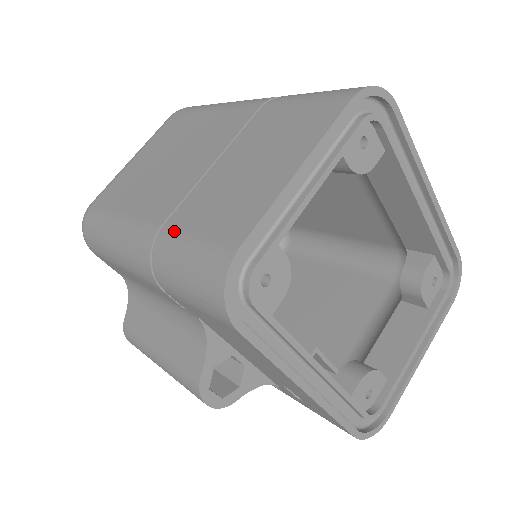
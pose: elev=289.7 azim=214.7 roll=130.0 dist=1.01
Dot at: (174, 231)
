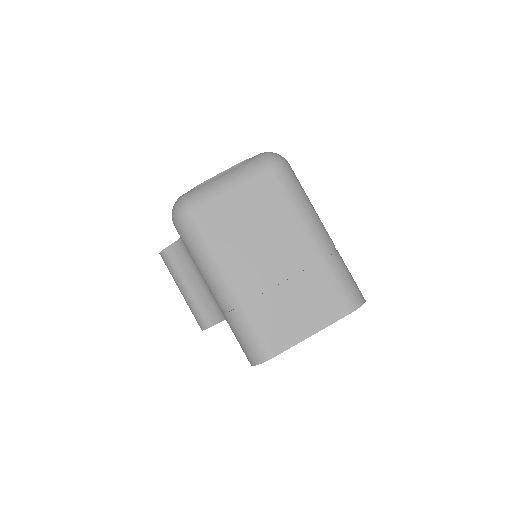
Dot at: (248, 313)
